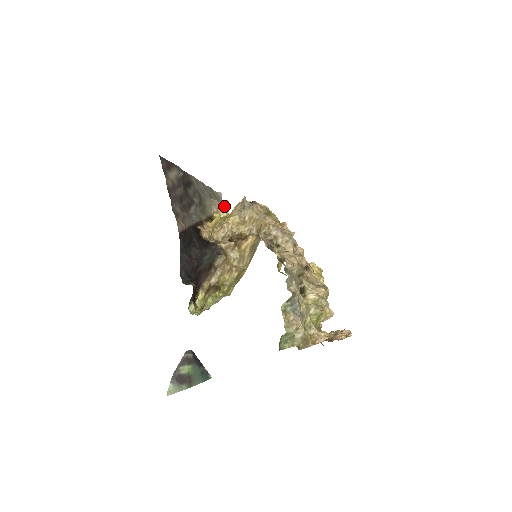
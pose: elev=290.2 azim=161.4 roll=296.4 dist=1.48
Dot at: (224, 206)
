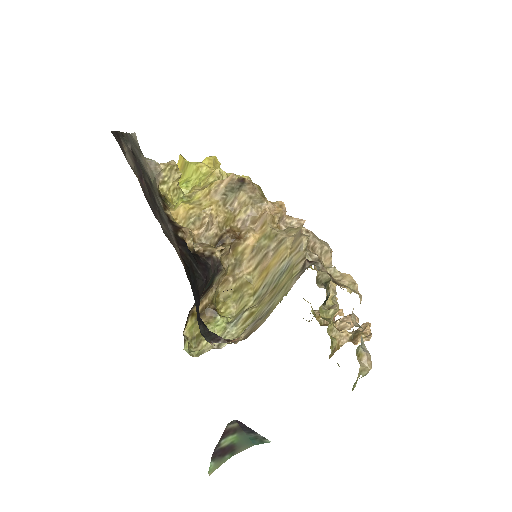
Dot at: (173, 173)
